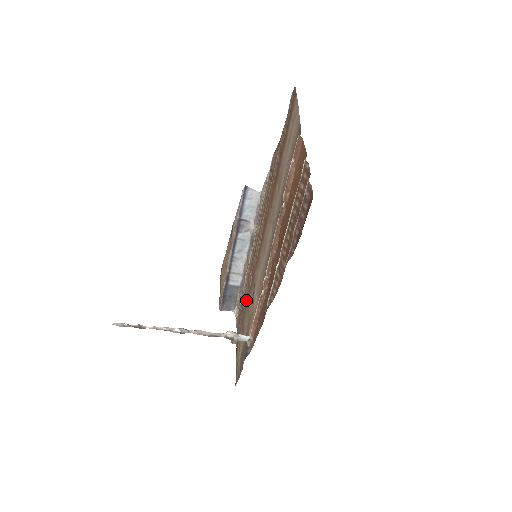
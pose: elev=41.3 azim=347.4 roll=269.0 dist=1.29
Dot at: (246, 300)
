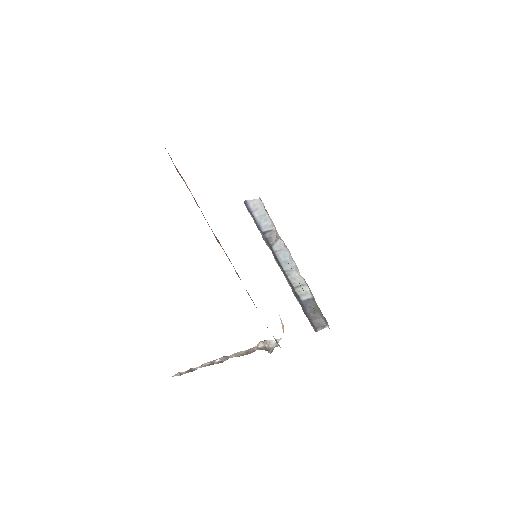
Dot at: occluded
